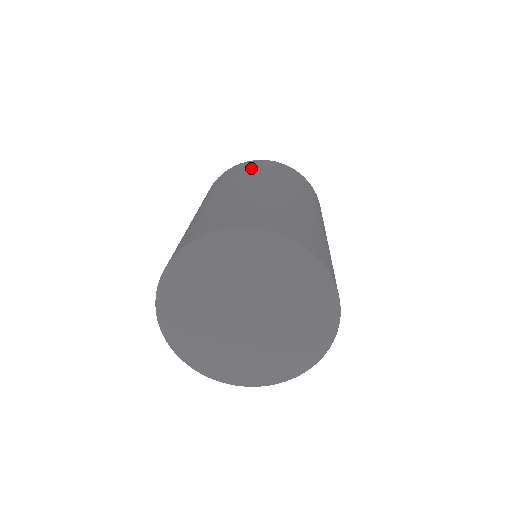
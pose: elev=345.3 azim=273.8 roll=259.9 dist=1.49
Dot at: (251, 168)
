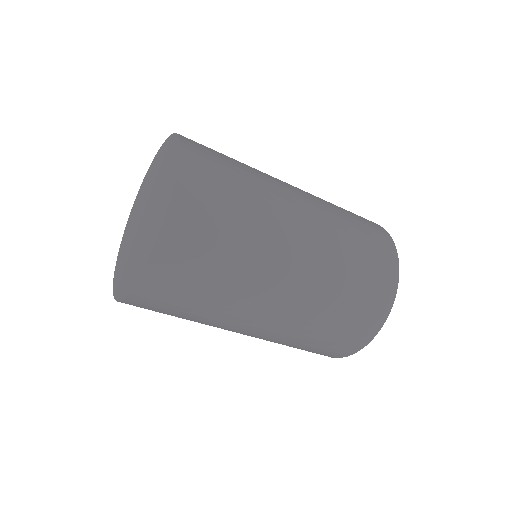
Dot at: occluded
